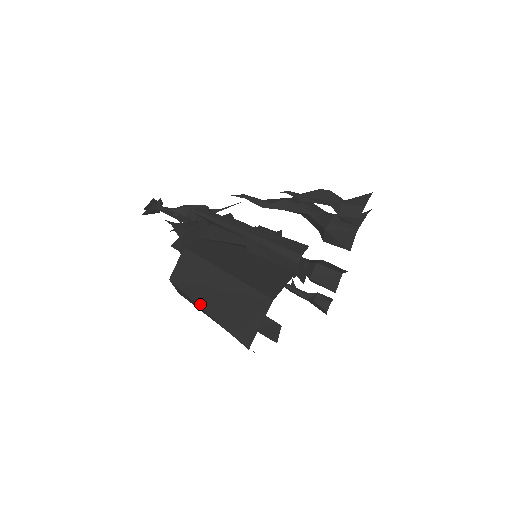
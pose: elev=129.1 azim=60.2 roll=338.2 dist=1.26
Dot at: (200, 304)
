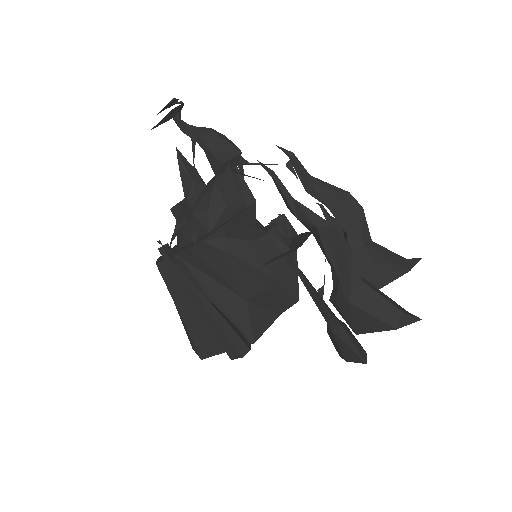
Dot at: occluded
